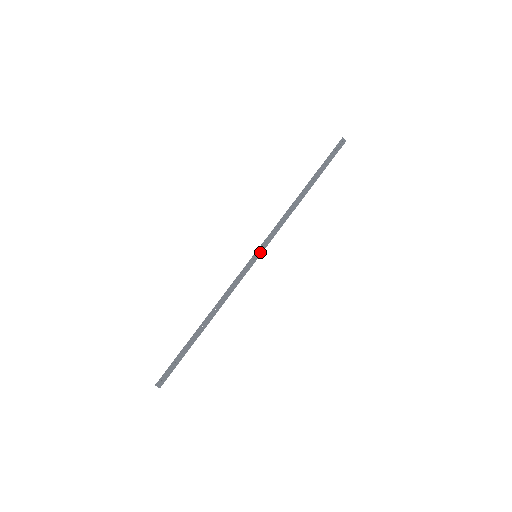
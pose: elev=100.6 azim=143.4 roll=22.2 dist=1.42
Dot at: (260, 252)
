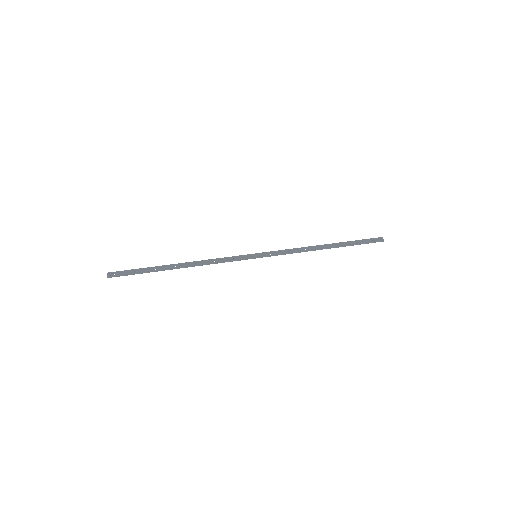
Dot at: (261, 256)
